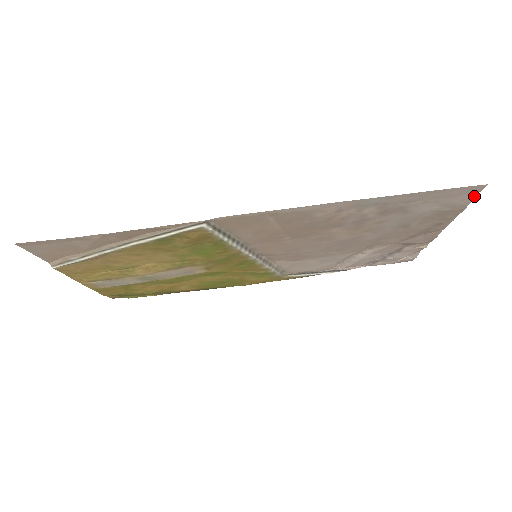
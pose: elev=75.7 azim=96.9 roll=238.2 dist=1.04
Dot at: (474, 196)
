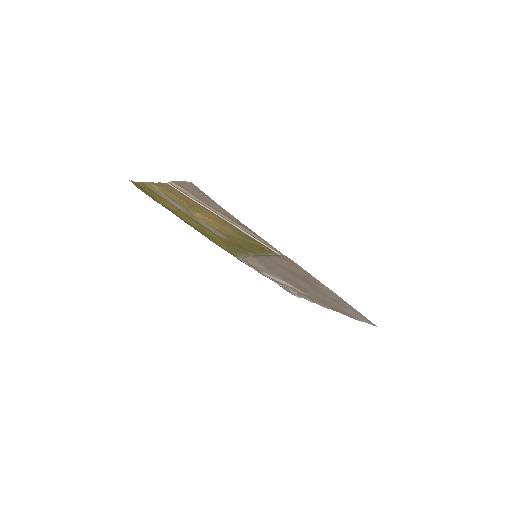
Dot at: occluded
